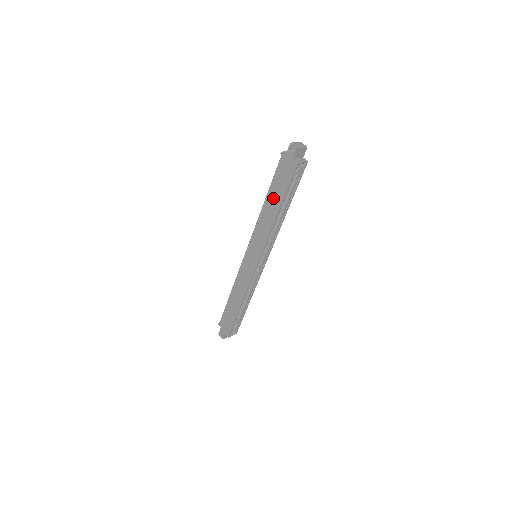
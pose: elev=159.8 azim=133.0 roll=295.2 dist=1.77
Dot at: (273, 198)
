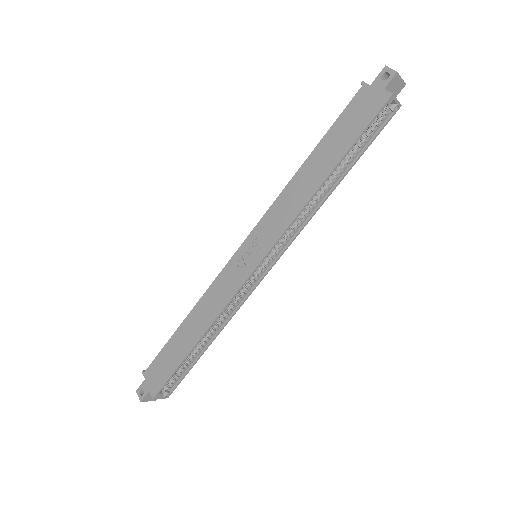
Dot at: (325, 153)
